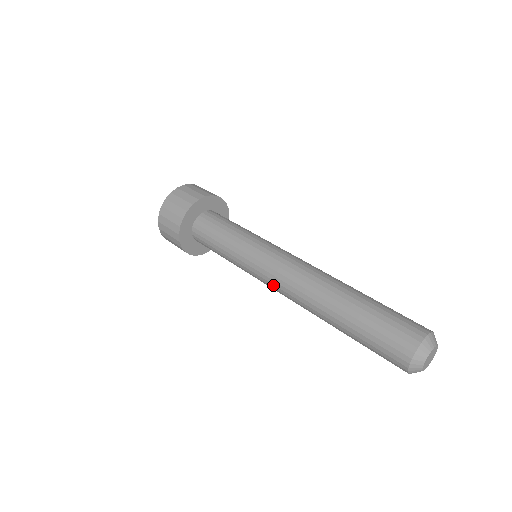
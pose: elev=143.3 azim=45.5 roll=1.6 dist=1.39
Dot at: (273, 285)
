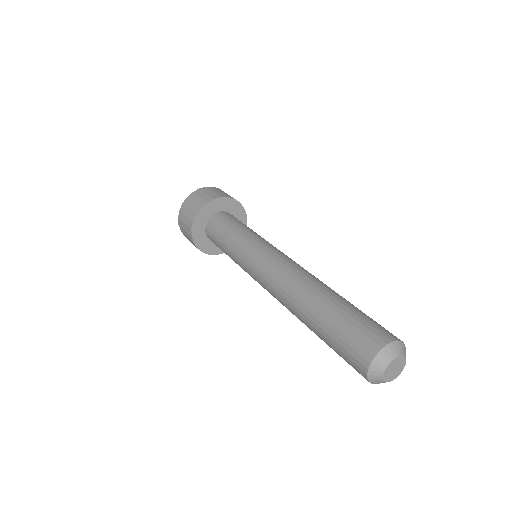
Dot at: occluded
